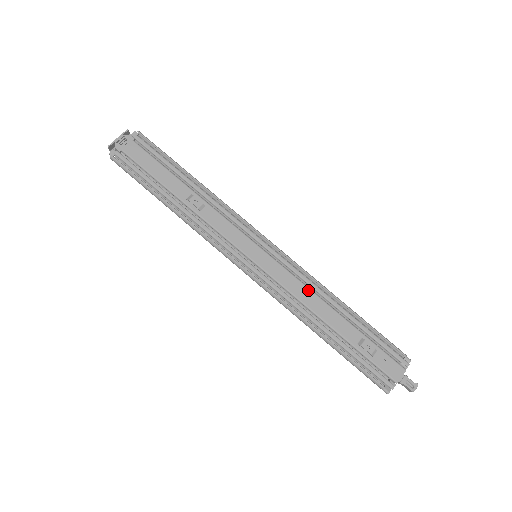
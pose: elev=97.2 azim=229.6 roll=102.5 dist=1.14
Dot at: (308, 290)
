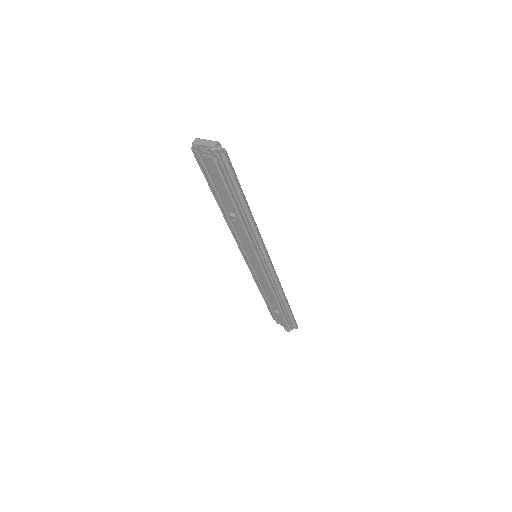
Dot at: (269, 287)
